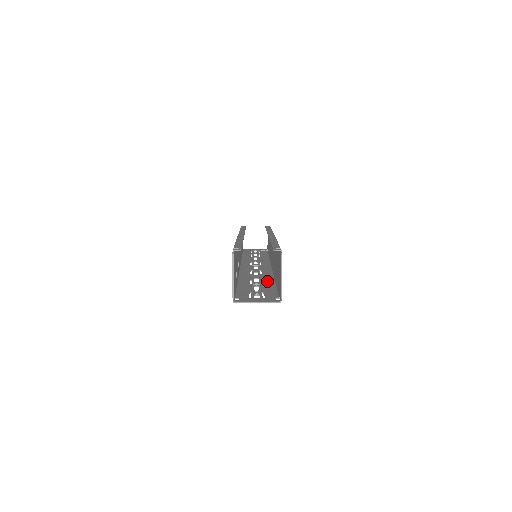
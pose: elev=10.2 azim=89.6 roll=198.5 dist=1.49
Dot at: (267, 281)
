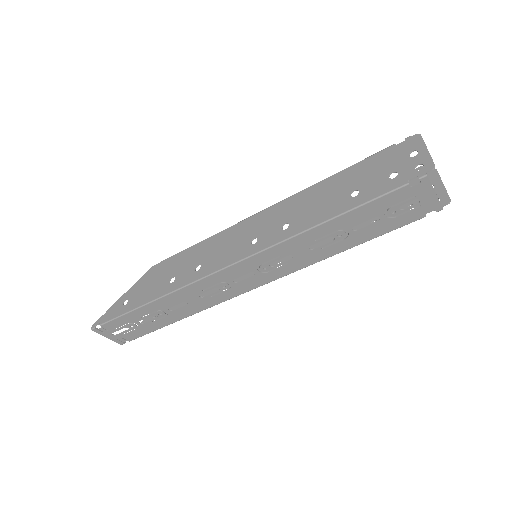
Dot at: (335, 246)
